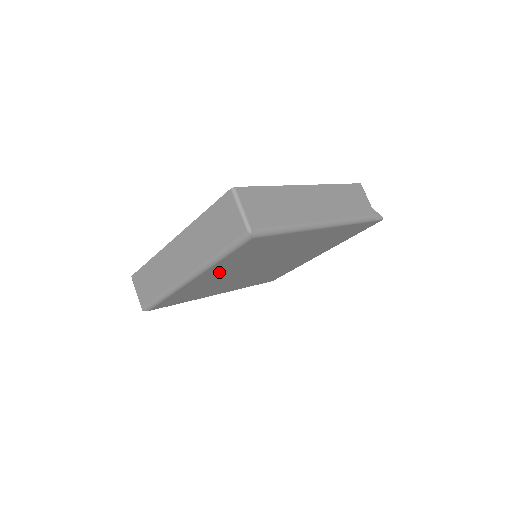
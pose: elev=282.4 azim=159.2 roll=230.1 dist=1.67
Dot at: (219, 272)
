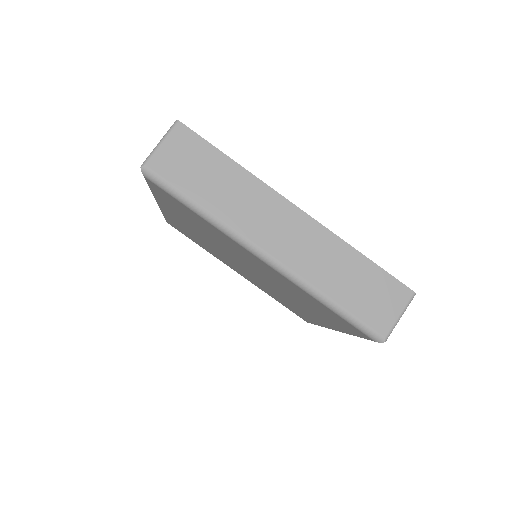
Dot at: (268, 270)
